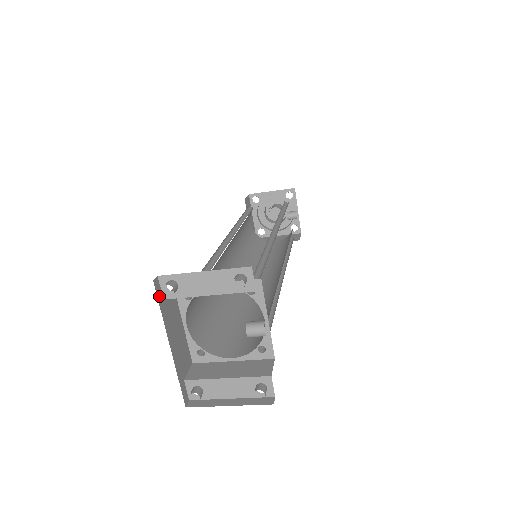
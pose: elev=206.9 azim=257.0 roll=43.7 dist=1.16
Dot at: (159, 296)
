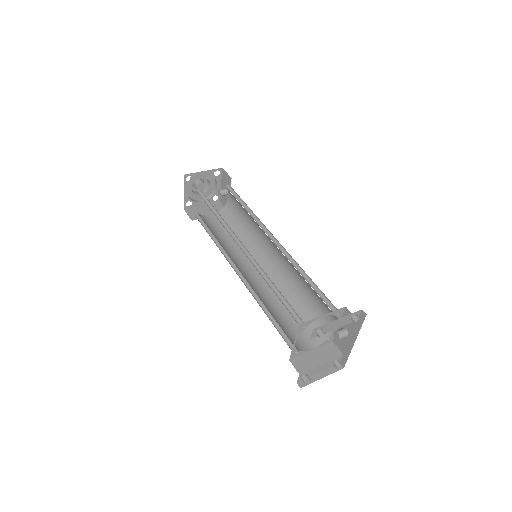
Dot at: occluded
